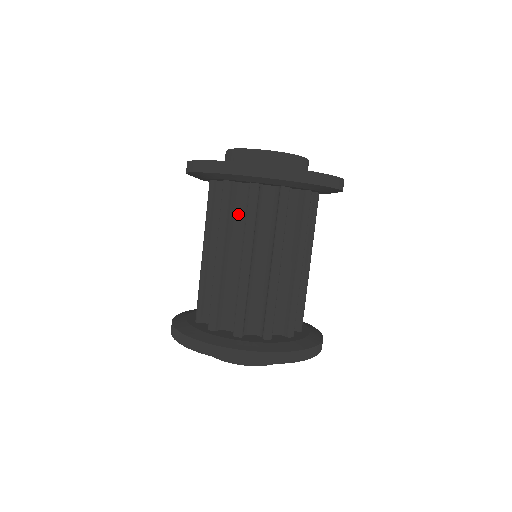
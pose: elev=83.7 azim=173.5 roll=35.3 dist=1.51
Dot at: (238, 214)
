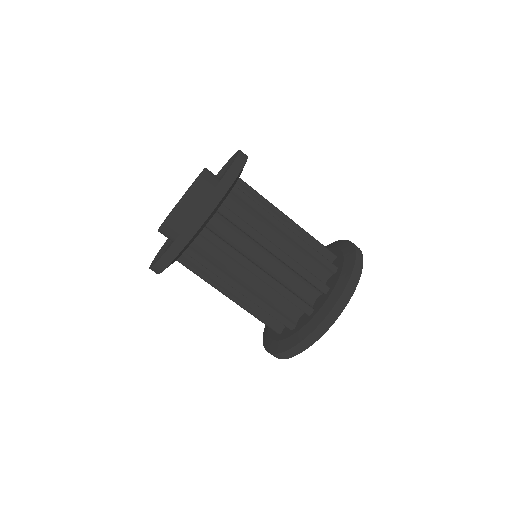
Dot at: (230, 239)
